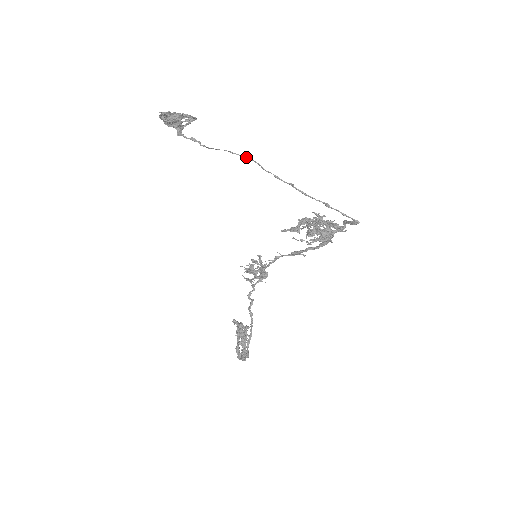
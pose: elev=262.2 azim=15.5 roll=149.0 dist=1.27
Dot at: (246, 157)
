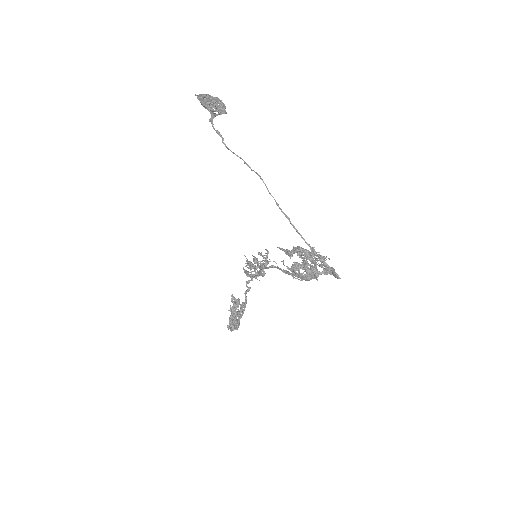
Dot at: (256, 173)
